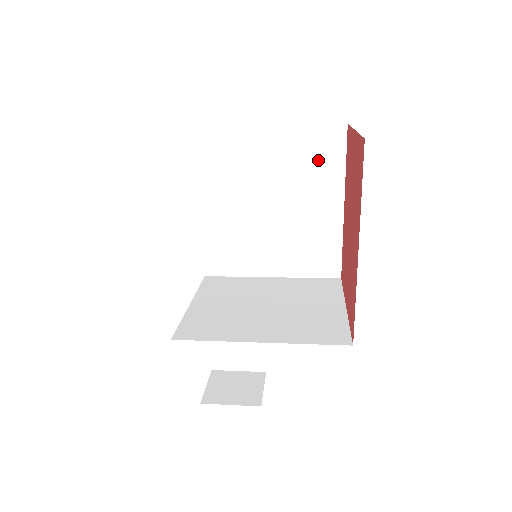
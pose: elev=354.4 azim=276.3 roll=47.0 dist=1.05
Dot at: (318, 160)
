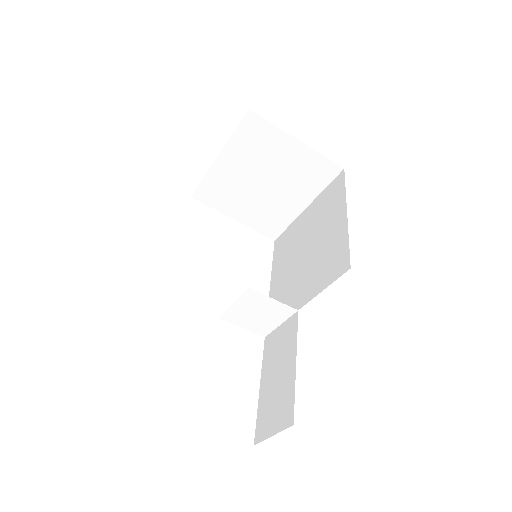
Dot at: (330, 201)
